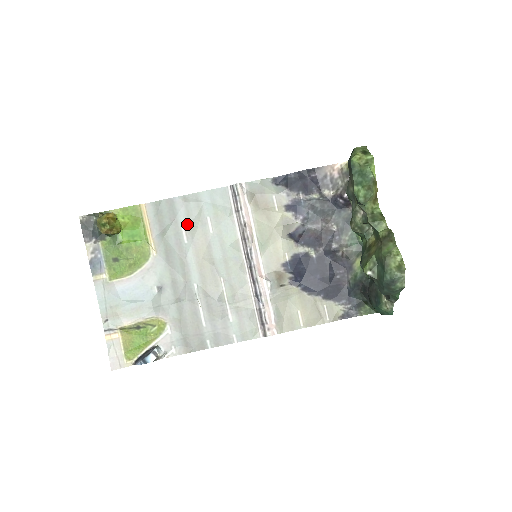
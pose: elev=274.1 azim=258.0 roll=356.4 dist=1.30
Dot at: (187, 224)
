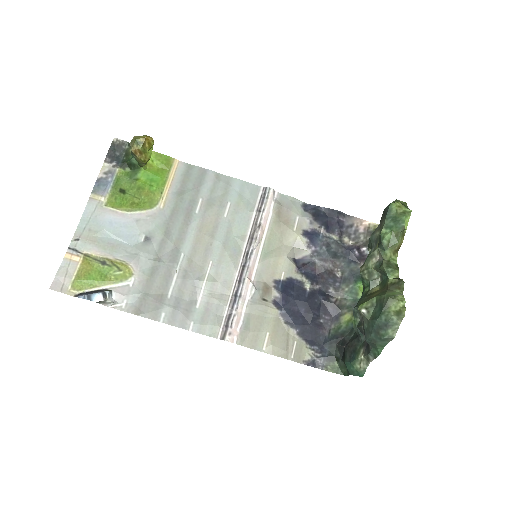
Dot at: (207, 198)
